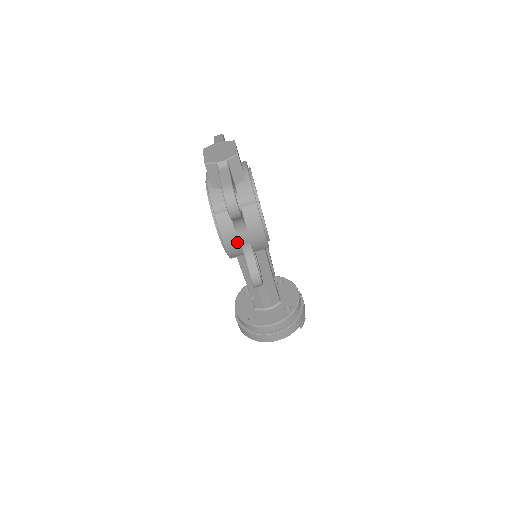
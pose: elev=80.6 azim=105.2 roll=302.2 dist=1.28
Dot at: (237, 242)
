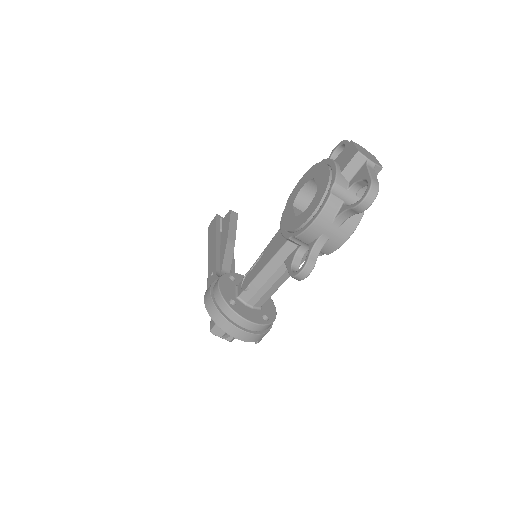
Dot at: (323, 229)
